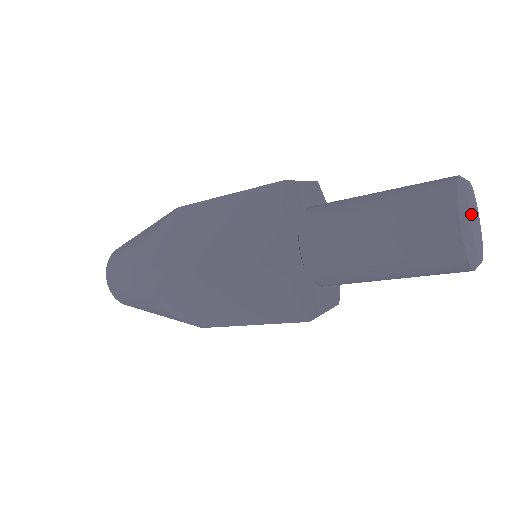
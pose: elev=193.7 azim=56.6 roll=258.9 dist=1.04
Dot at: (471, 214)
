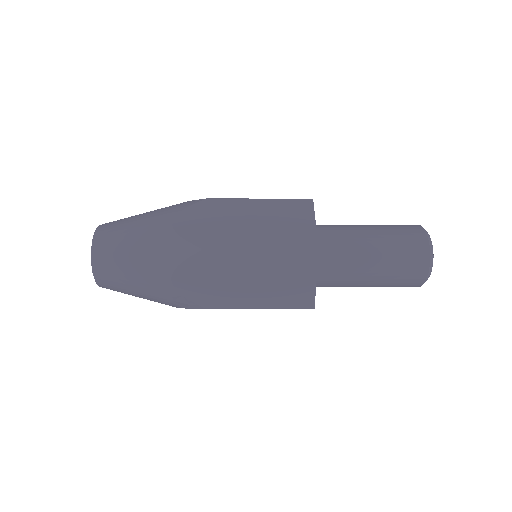
Dot at: occluded
